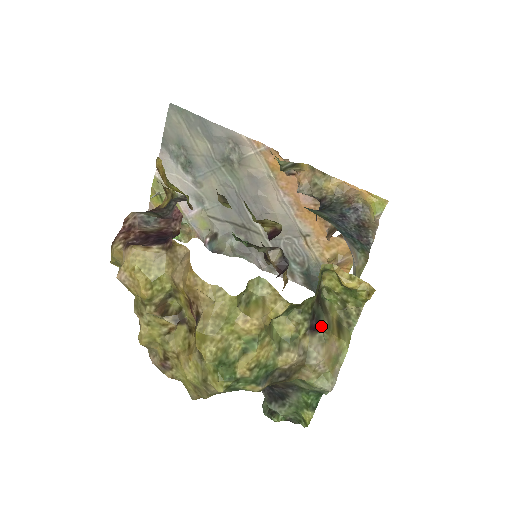
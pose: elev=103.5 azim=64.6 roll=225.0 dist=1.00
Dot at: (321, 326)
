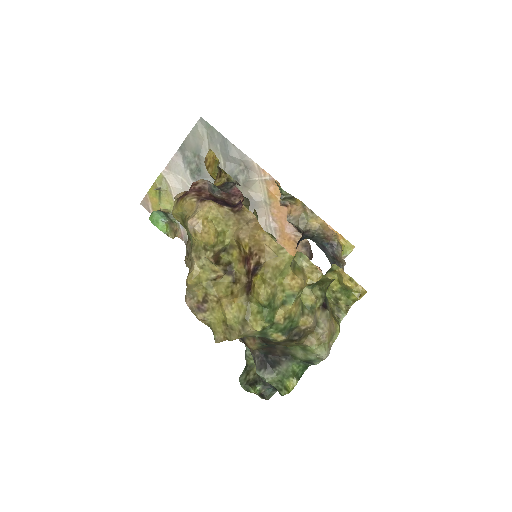
Dot at: (328, 307)
